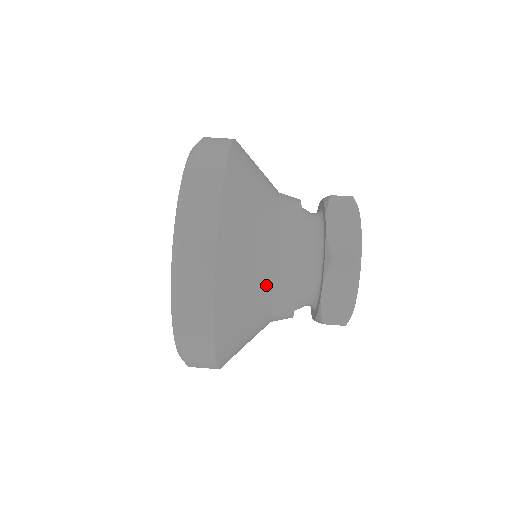
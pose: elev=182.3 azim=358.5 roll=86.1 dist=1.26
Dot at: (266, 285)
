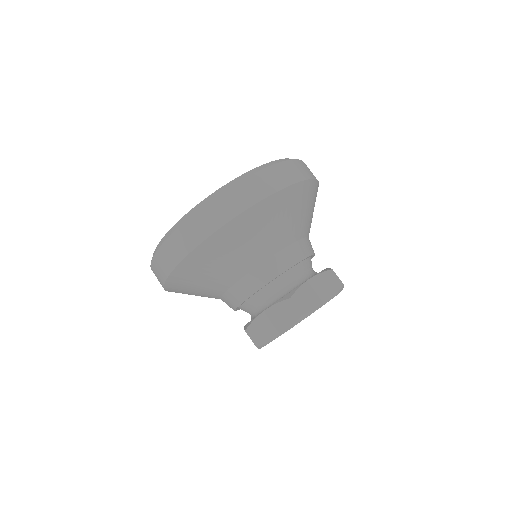
Dot at: (293, 235)
